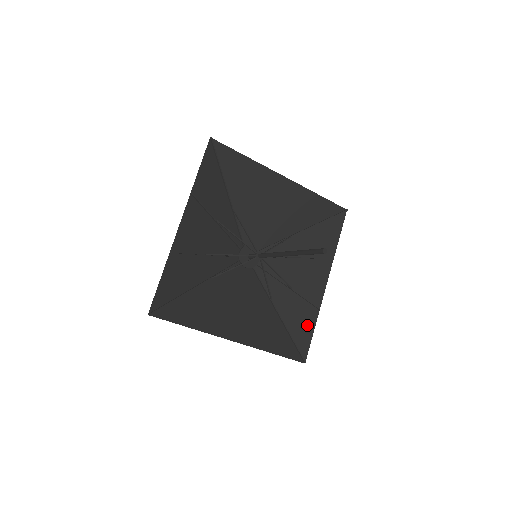
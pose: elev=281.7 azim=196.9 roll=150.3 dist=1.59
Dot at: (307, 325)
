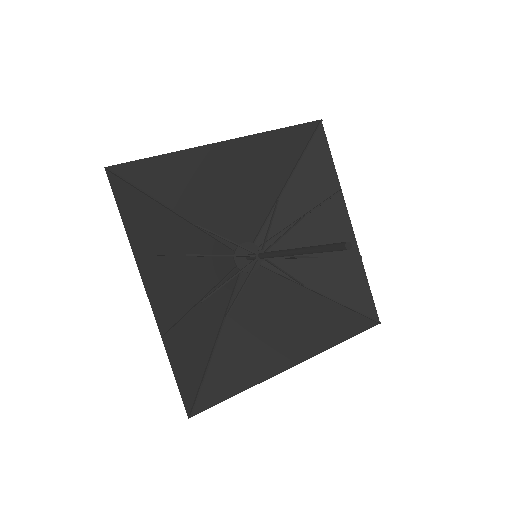
Dot at: (357, 283)
